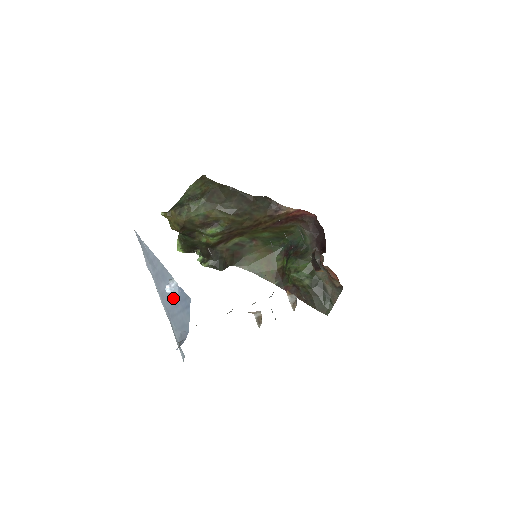
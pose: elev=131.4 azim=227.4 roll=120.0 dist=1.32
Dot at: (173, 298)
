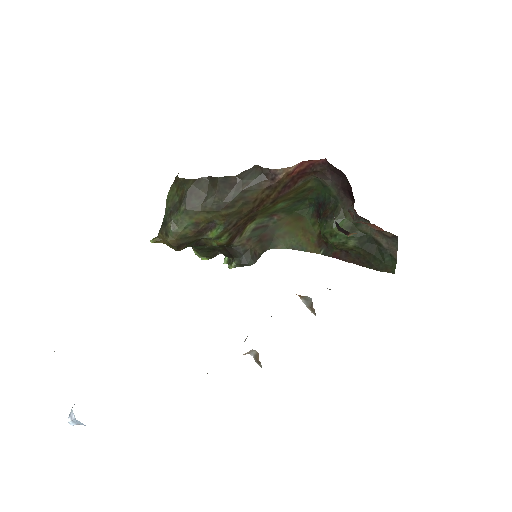
Dot at: occluded
